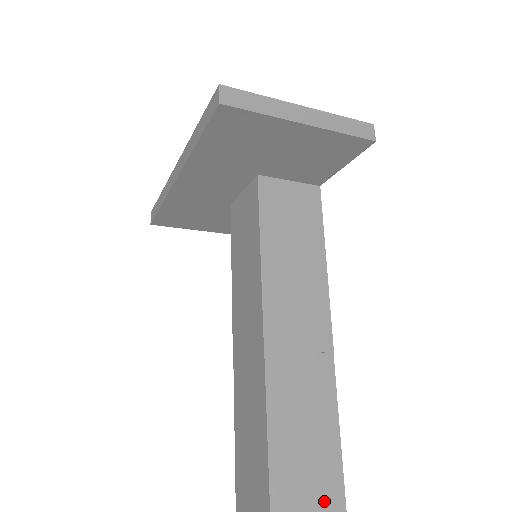
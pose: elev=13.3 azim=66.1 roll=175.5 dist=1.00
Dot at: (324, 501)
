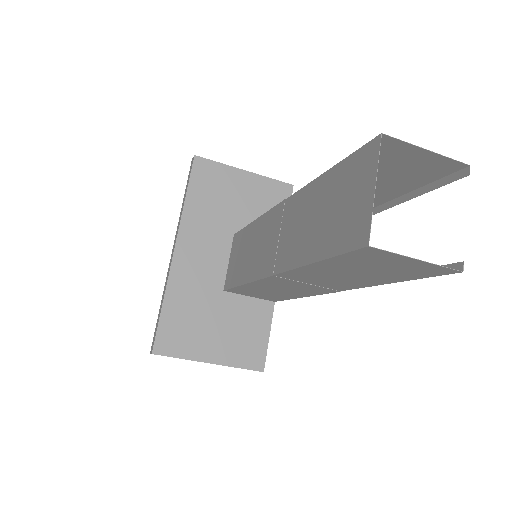
Dot at: (413, 172)
